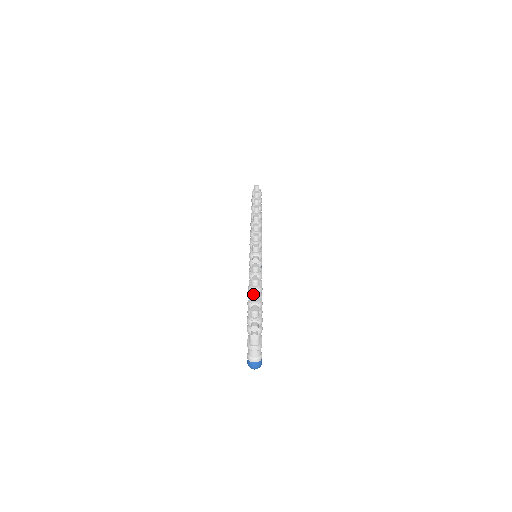
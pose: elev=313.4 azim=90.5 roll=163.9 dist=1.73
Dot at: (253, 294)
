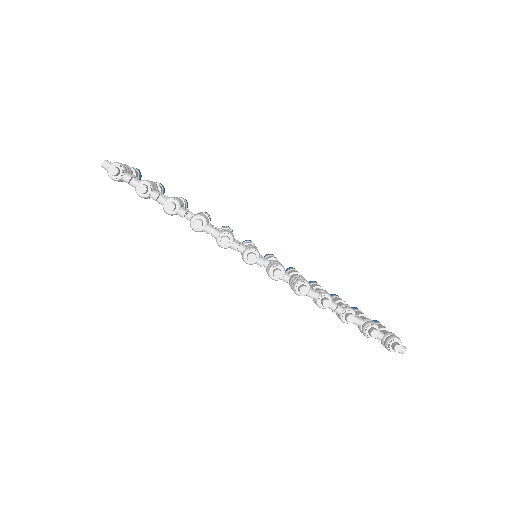
Dot at: (376, 337)
